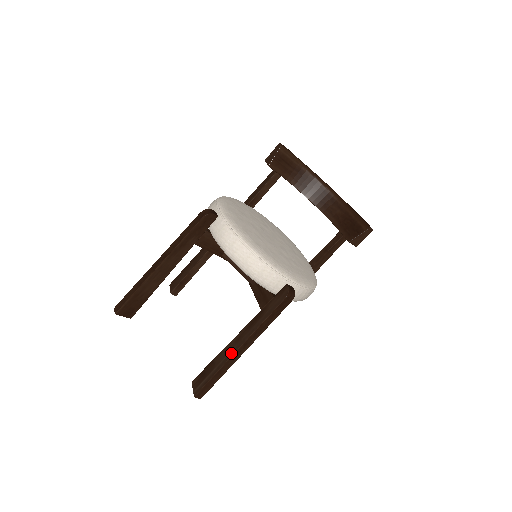
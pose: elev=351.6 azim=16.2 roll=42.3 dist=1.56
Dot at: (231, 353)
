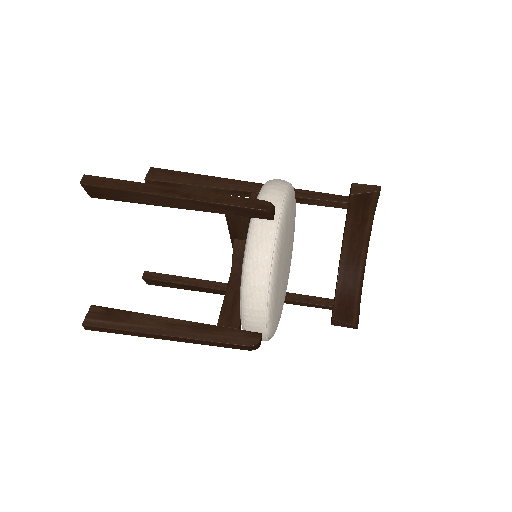
Dot at: (154, 330)
